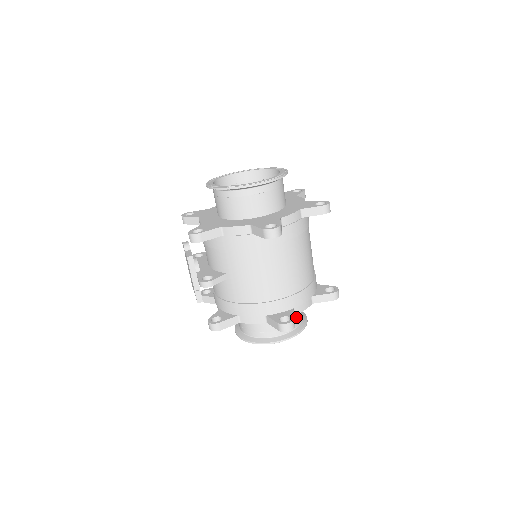
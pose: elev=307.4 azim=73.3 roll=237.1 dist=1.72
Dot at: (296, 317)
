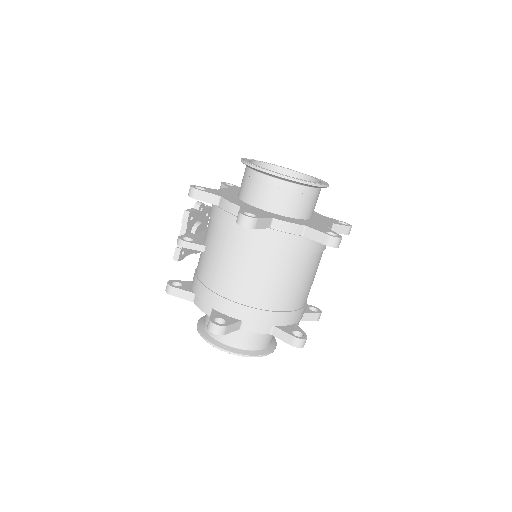
Dot at: (253, 339)
